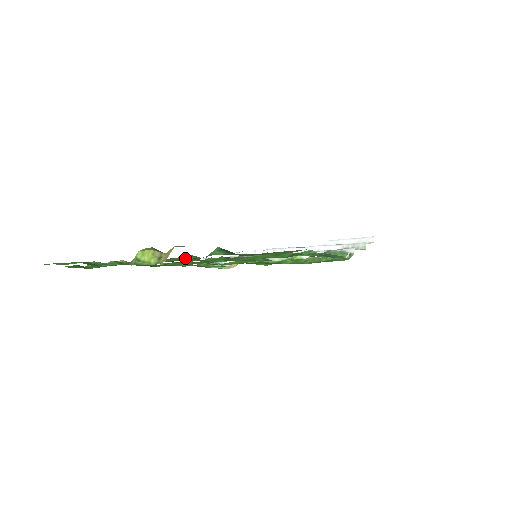
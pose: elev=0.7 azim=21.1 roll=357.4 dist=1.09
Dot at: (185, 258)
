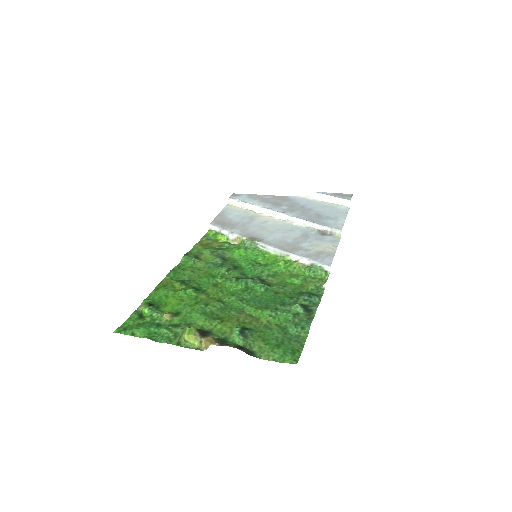
Dot at: (214, 328)
